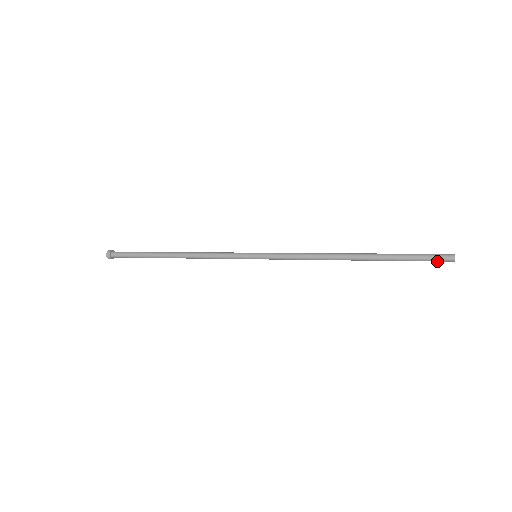
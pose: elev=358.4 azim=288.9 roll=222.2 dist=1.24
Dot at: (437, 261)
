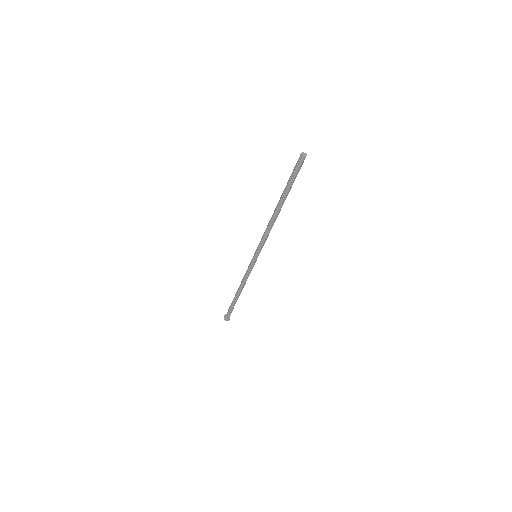
Dot at: (297, 165)
